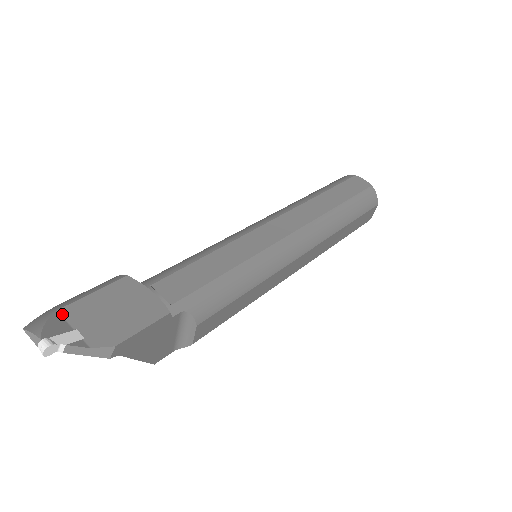
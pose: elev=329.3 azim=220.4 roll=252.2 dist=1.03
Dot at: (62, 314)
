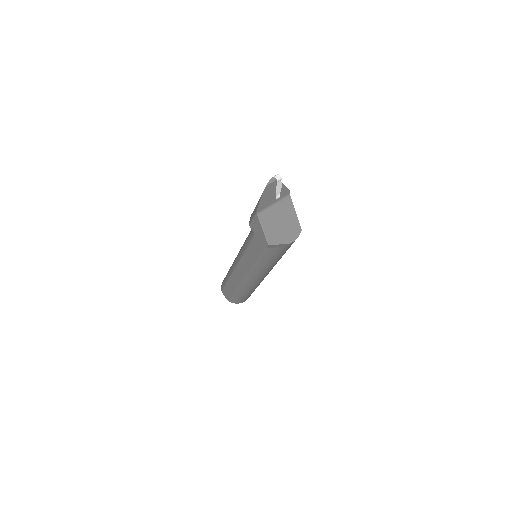
Dot at: occluded
